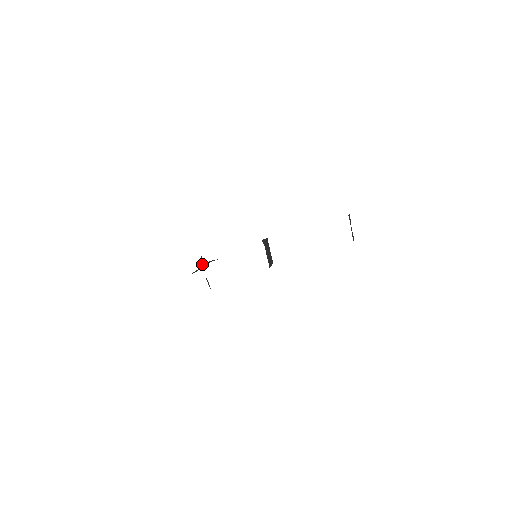
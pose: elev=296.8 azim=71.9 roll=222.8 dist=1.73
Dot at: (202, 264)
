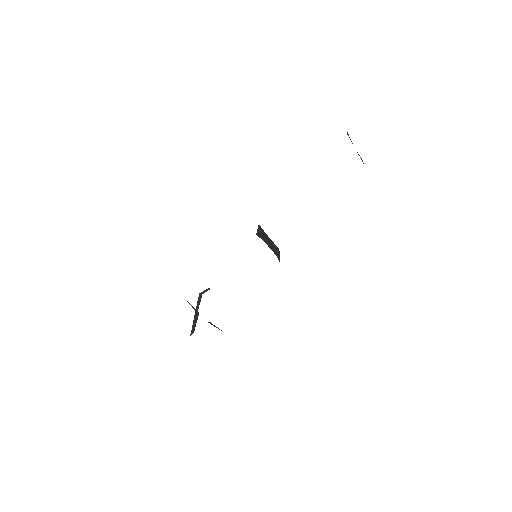
Dot at: (195, 311)
